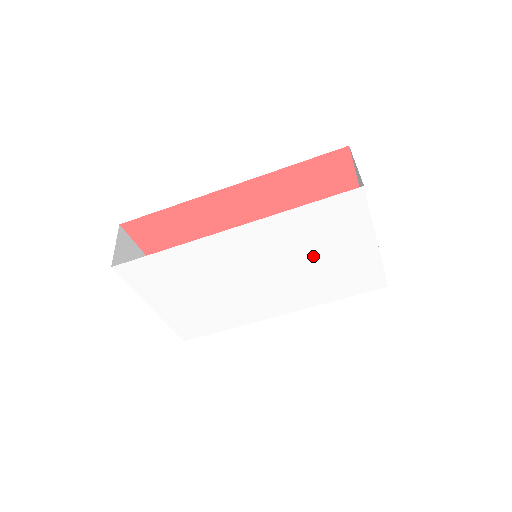
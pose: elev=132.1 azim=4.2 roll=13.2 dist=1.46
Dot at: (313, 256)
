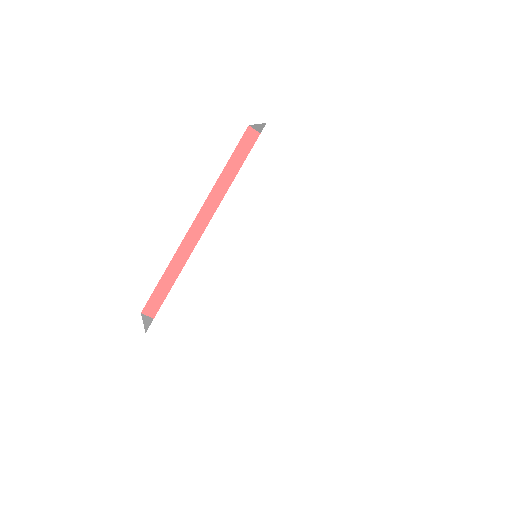
Dot at: (288, 210)
